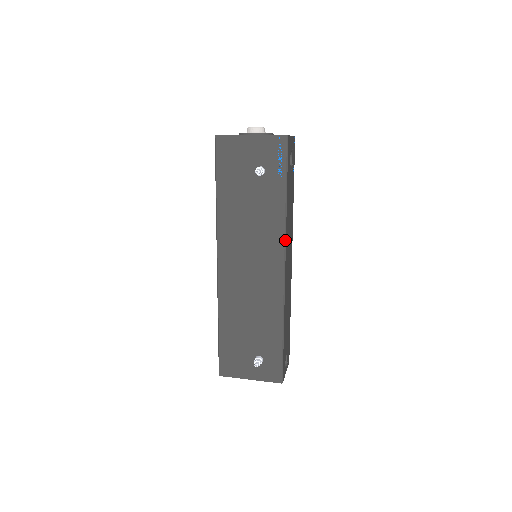
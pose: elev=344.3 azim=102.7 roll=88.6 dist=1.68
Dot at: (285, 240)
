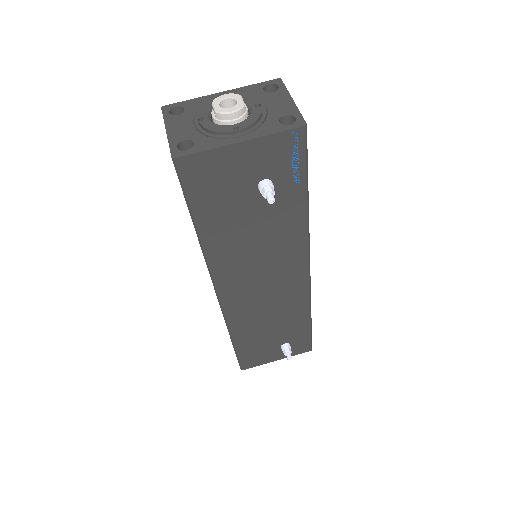
Dot at: (309, 247)
